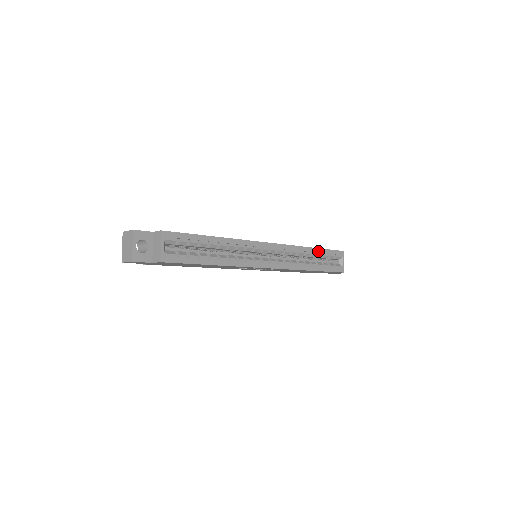
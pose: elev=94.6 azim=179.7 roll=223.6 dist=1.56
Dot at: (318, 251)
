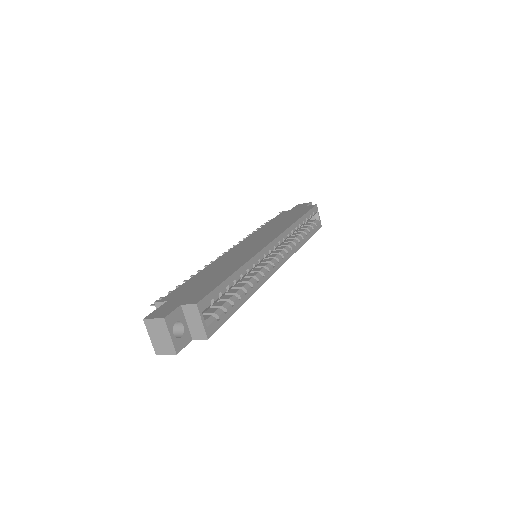
Dot at: (303, 219)
